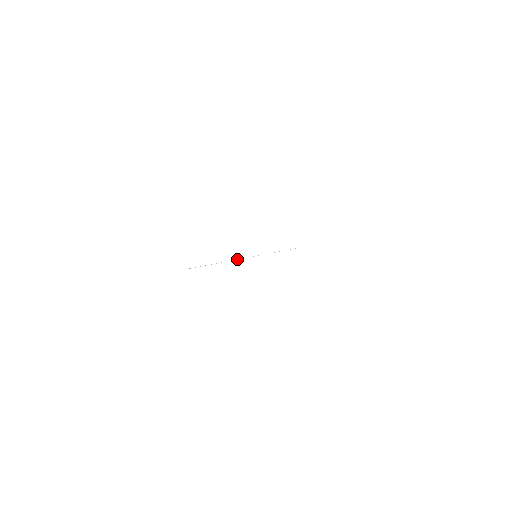
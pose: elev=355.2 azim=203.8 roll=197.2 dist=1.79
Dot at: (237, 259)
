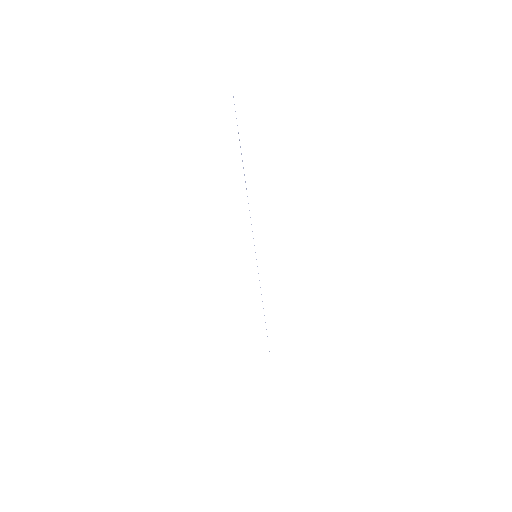
Dot at: occluded
